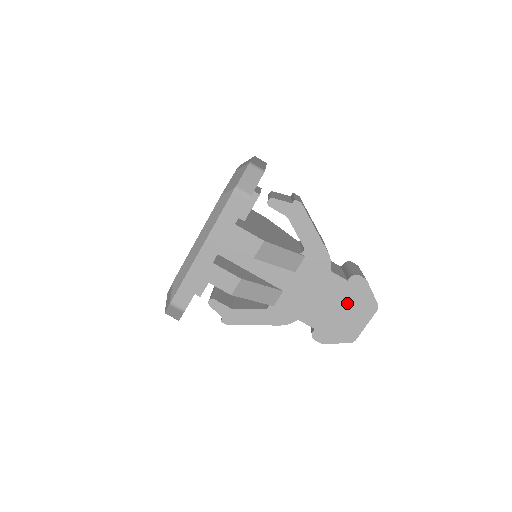
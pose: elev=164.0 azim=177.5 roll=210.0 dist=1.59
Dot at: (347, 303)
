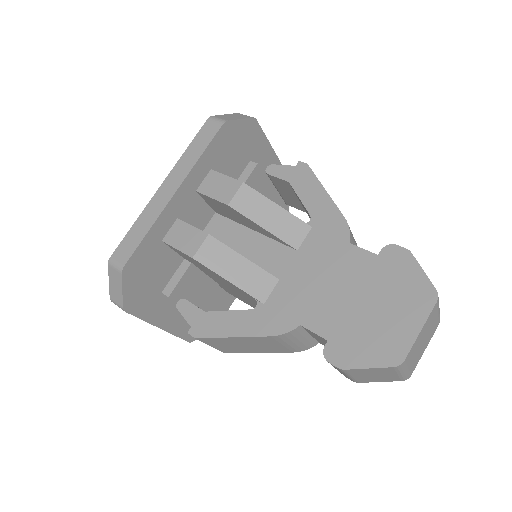
Dot at: (380, 291)
